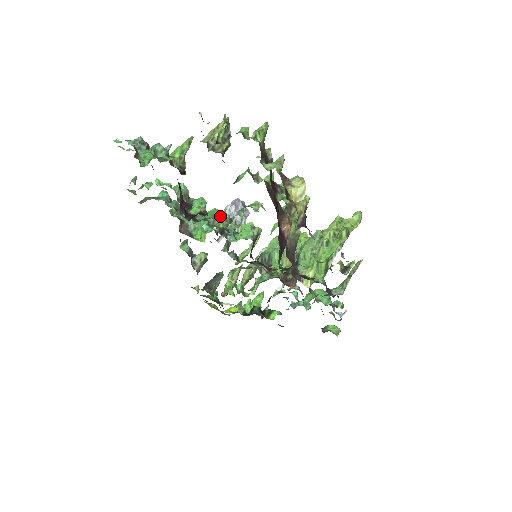
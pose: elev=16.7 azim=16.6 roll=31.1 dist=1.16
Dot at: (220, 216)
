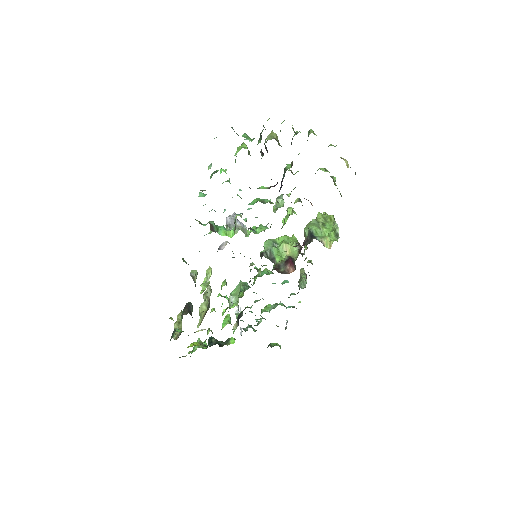
Dot at: occluded
